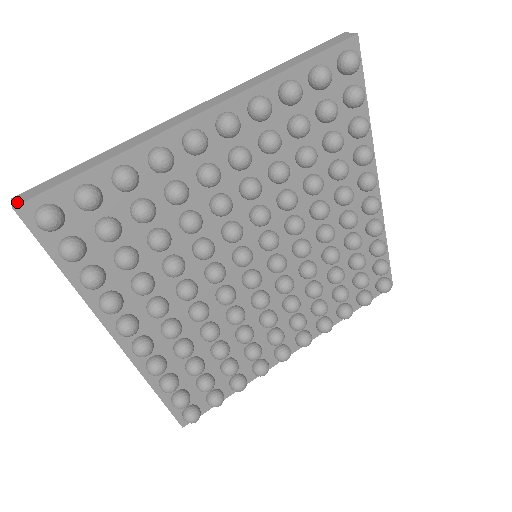
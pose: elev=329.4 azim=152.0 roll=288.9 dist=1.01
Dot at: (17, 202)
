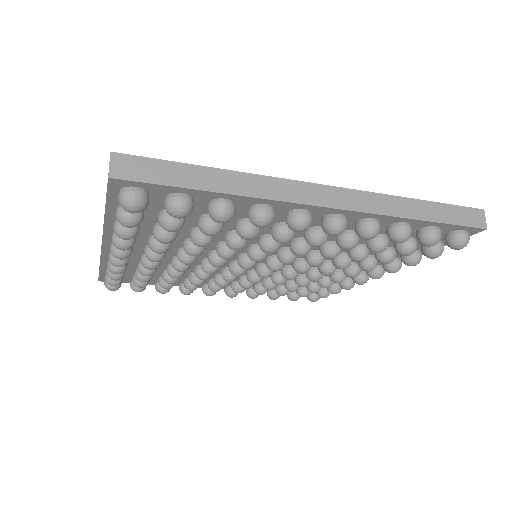
Dot at: occluded
